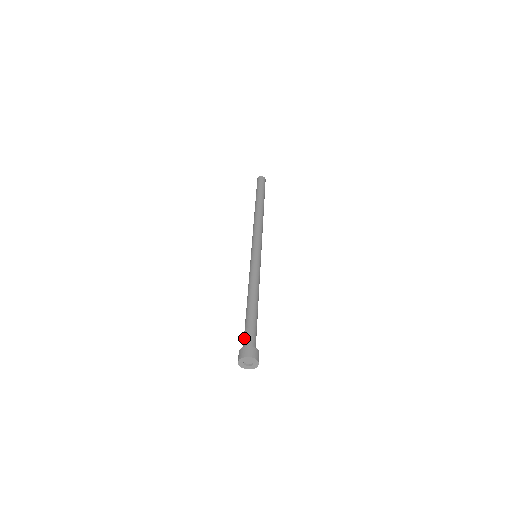
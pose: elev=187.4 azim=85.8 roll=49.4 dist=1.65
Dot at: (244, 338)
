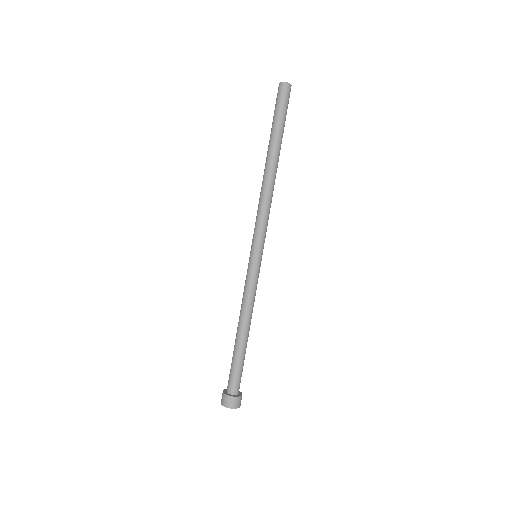
Dot at: occluded
